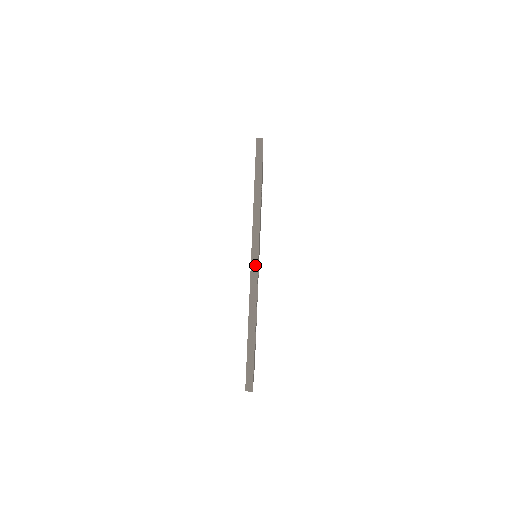
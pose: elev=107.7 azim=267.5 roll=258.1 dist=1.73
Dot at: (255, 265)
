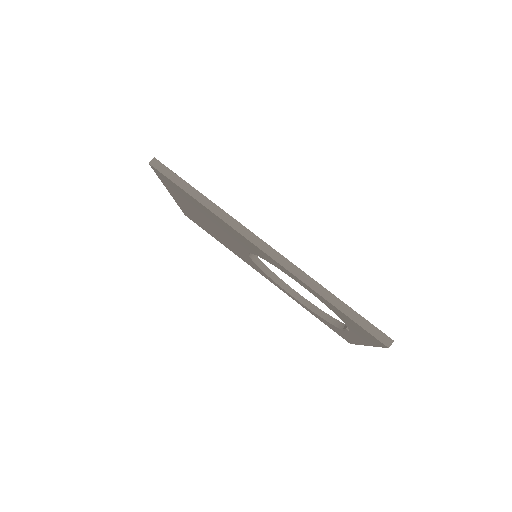
Dot at: (270, 251)
